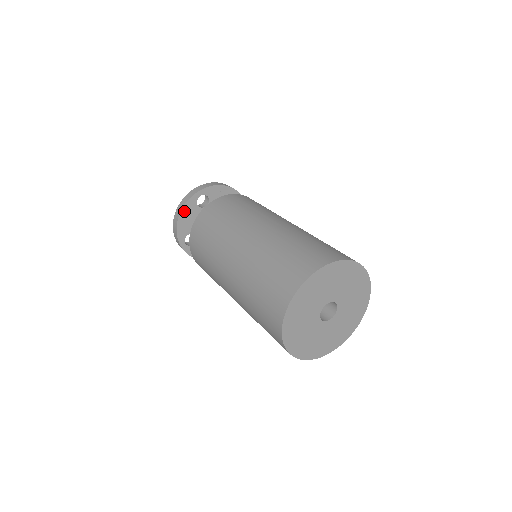
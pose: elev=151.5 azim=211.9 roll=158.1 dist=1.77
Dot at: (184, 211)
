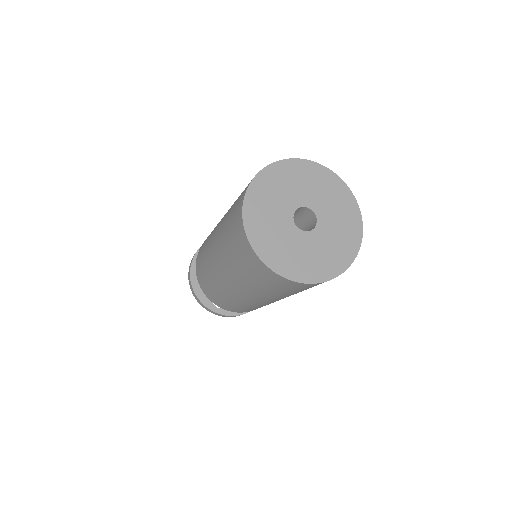
Dot at: occluded
